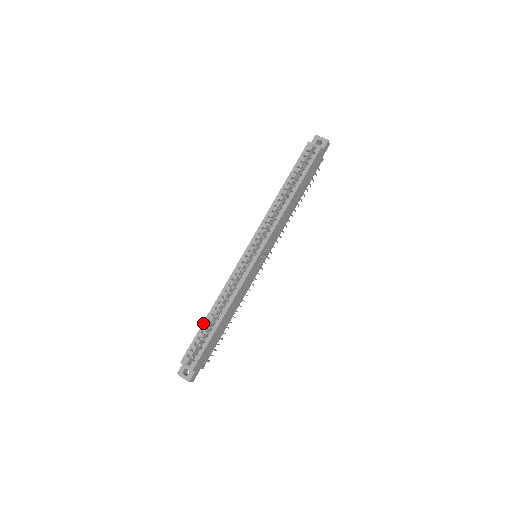
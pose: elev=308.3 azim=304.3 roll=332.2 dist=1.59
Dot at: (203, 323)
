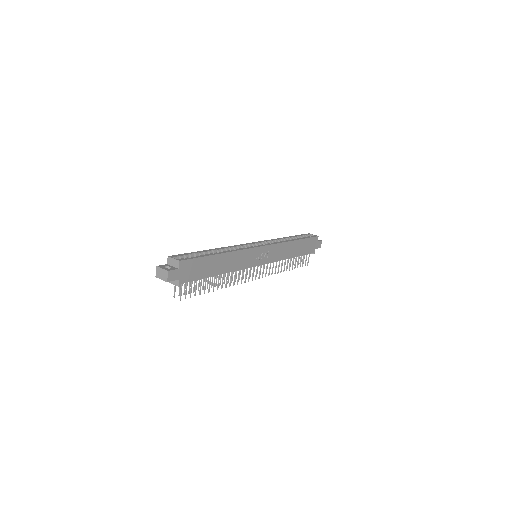
Dot at: (201, 251)
